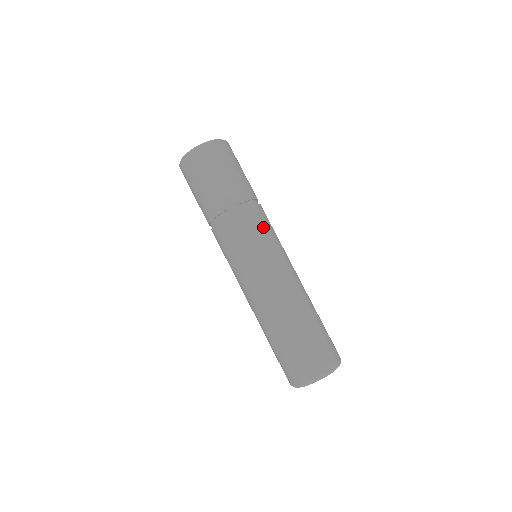
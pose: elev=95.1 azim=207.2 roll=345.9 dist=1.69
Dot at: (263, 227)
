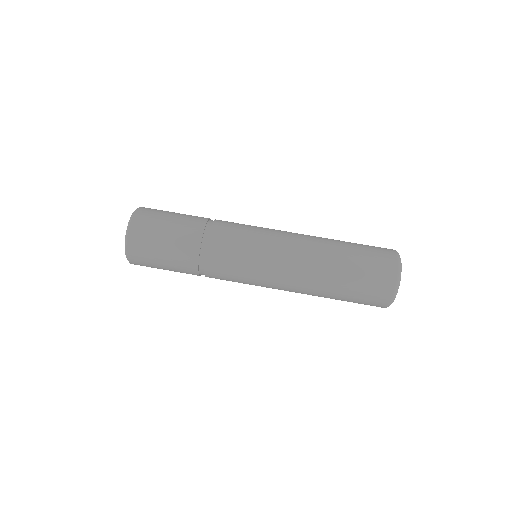
Dot at: (239, 225)
